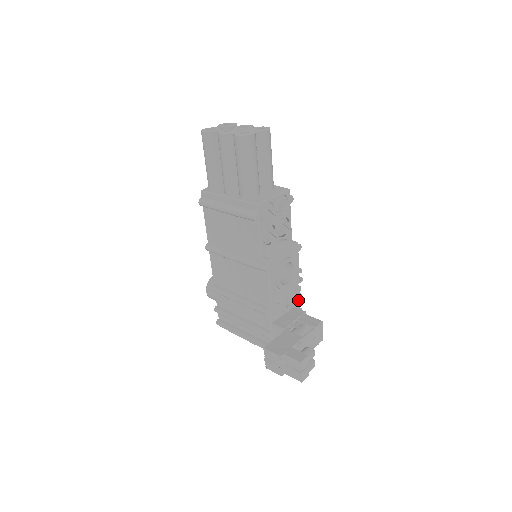
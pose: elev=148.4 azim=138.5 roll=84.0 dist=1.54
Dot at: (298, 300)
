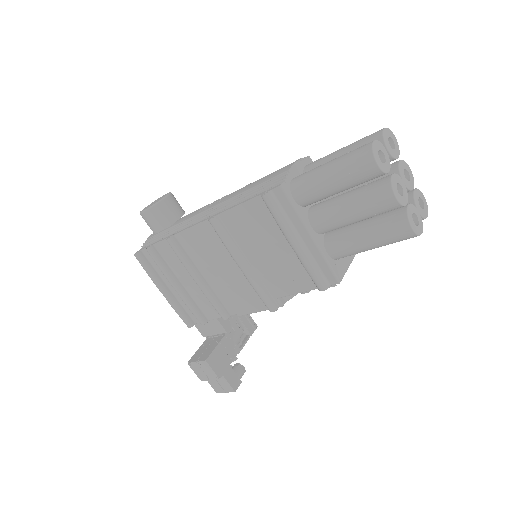
Dot at: occluded
